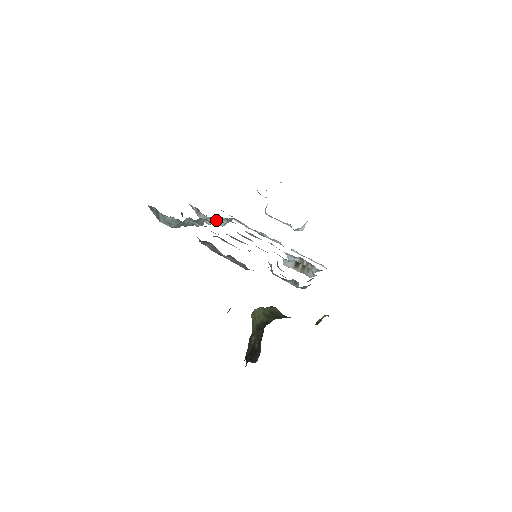
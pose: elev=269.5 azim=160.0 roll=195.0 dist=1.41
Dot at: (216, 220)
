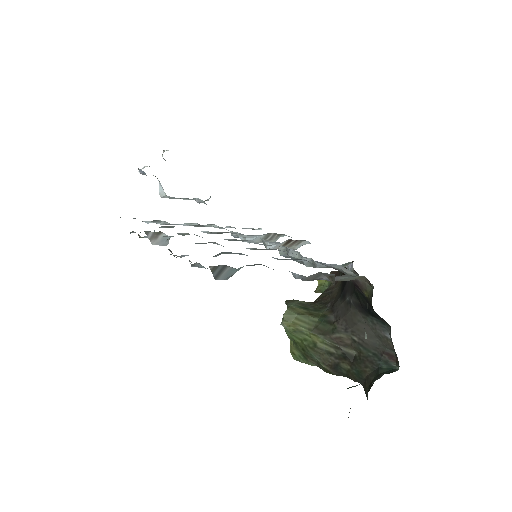
Dot at: occluded
